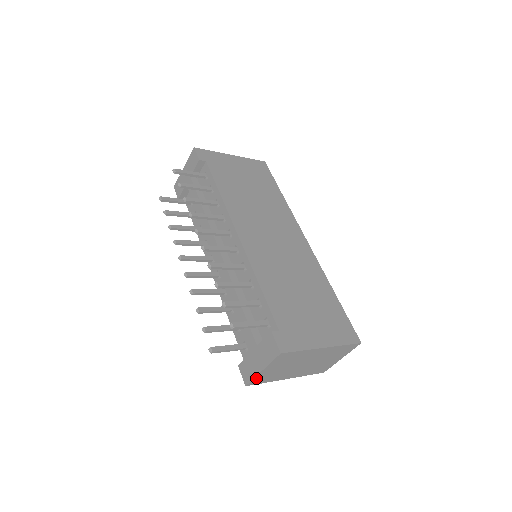
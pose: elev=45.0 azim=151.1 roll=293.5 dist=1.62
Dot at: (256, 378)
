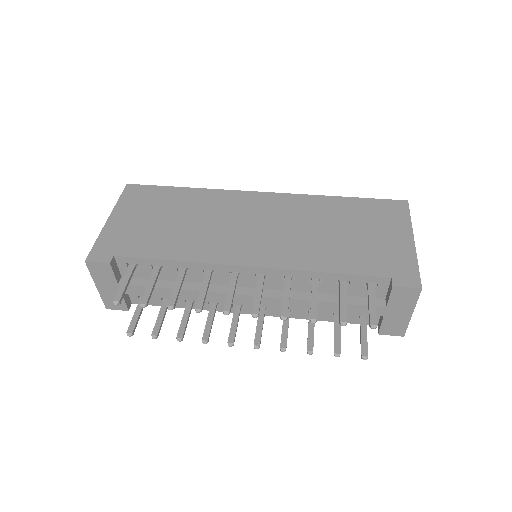
Dot at: (407, 323)
